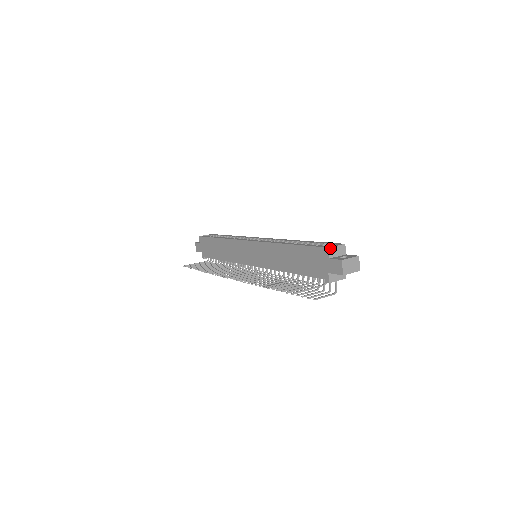
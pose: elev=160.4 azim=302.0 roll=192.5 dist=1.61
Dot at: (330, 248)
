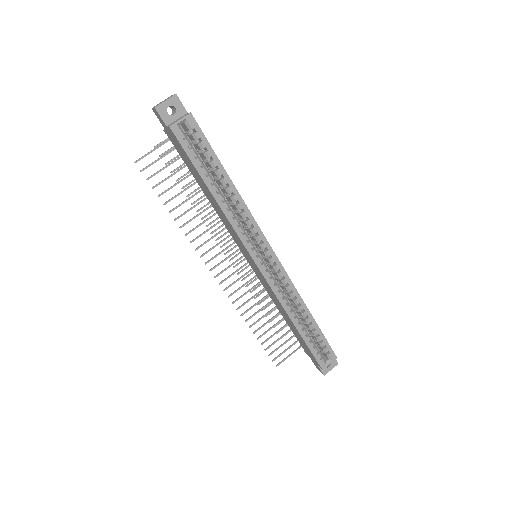
Dot at: (324, 368)
